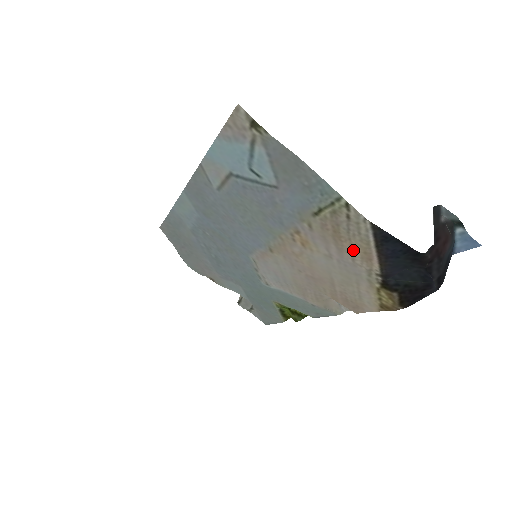
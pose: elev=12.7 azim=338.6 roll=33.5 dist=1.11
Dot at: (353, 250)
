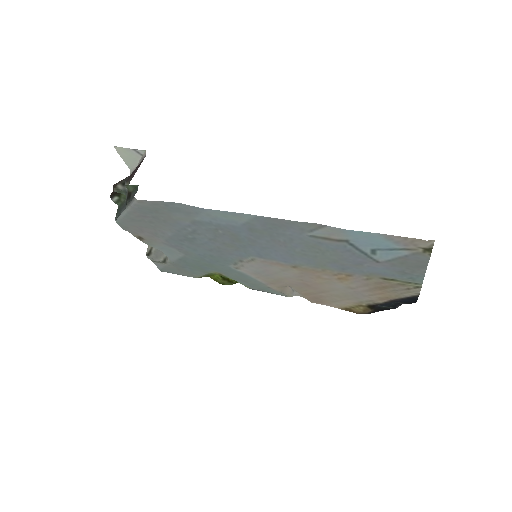
Dot at: (380, 294)
